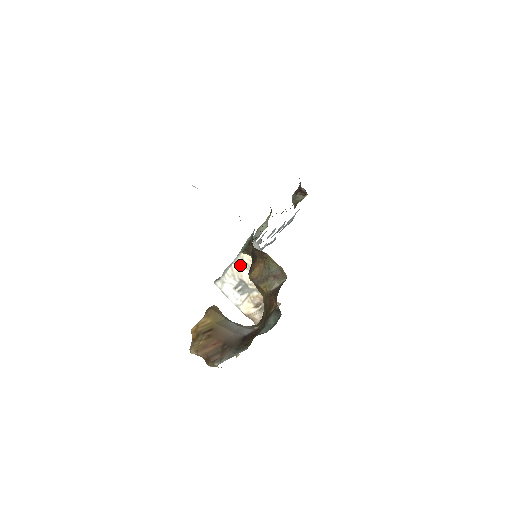
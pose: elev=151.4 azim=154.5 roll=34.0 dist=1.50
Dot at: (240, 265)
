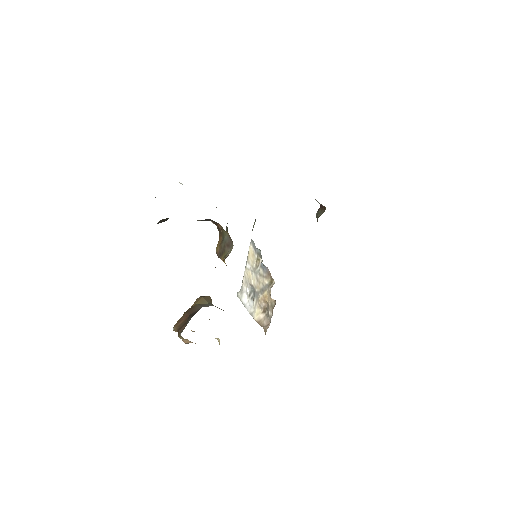
Dot at: (248, 269)
